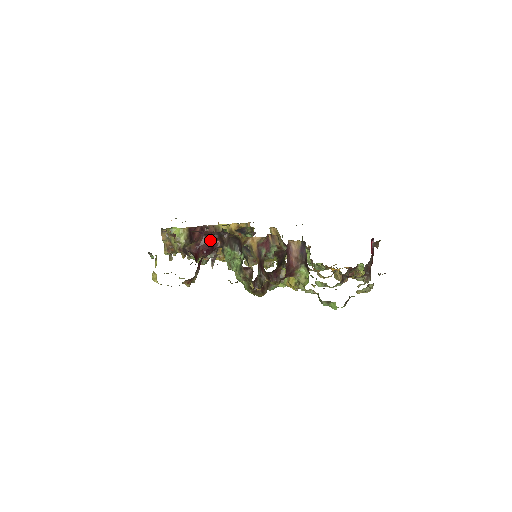
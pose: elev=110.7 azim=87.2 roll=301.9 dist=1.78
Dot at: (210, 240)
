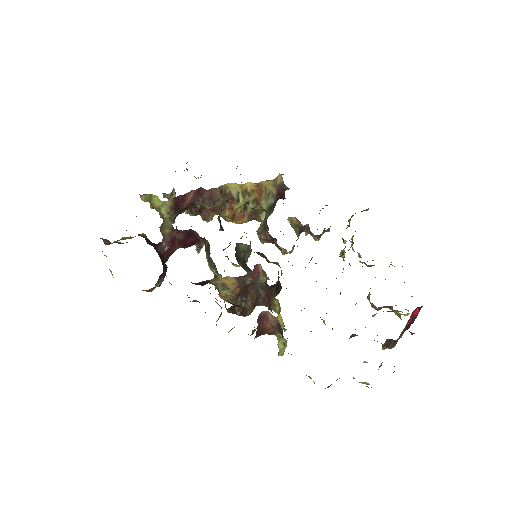
Dot at: (189, 235)
